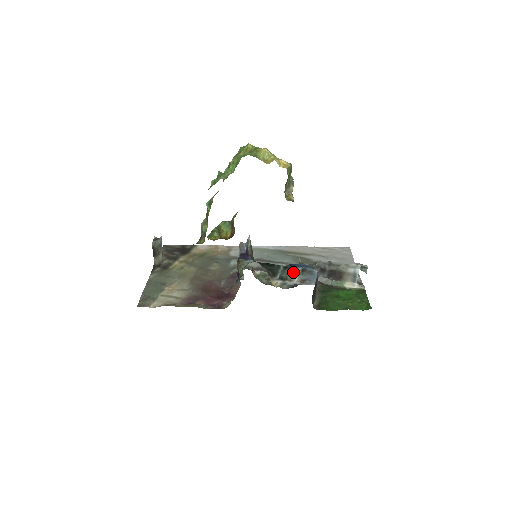
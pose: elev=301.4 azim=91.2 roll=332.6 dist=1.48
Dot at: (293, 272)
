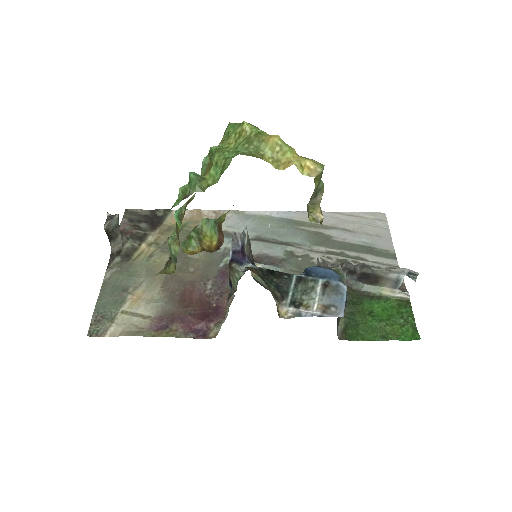
Dot at: (311, 290)
